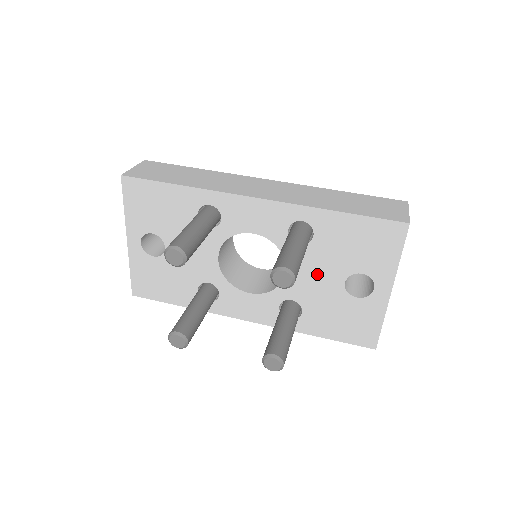
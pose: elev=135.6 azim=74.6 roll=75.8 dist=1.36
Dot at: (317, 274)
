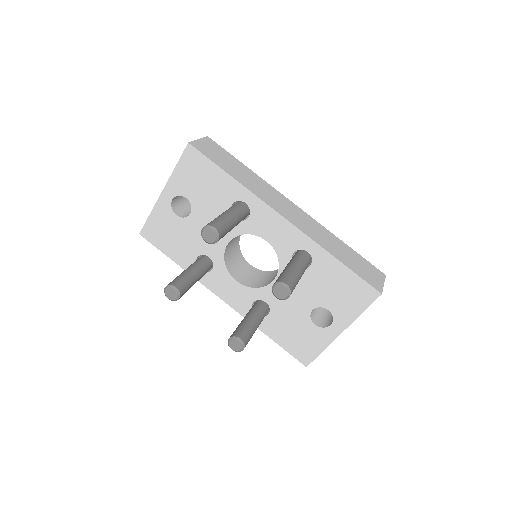
Dot at: (296, 294)
